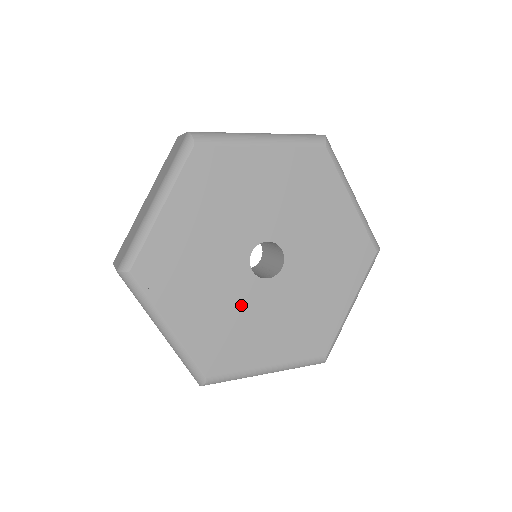
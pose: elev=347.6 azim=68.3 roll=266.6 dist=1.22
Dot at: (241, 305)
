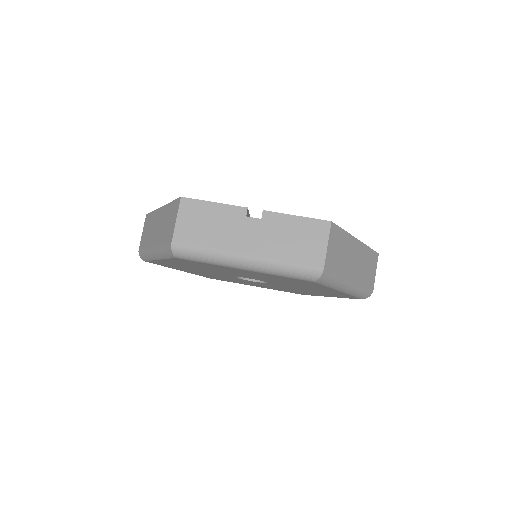
Dot at: (232, 279)
